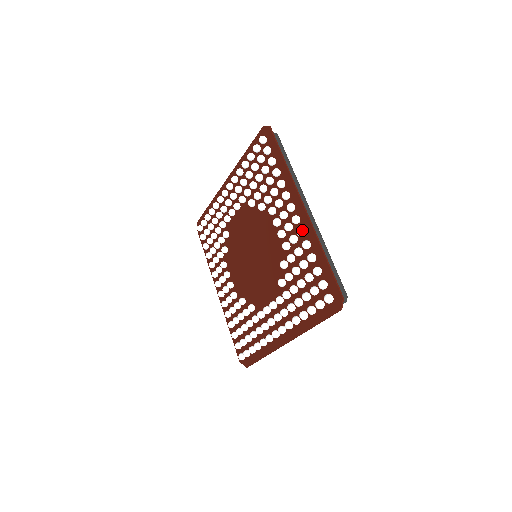
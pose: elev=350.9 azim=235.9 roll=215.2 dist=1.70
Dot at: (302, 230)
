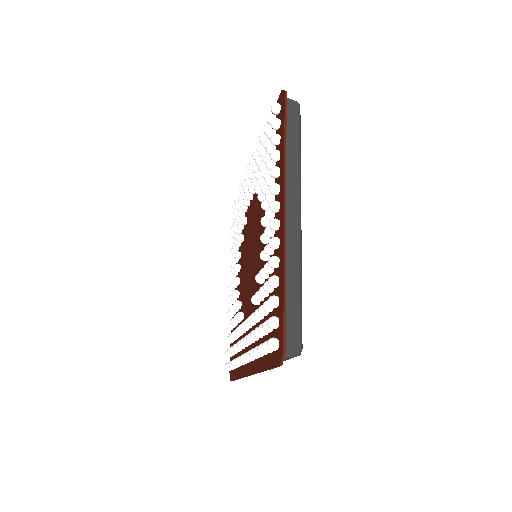
Dot at: (274, 241)
